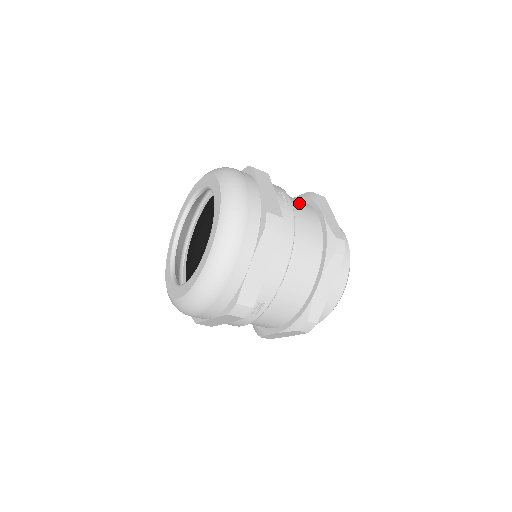
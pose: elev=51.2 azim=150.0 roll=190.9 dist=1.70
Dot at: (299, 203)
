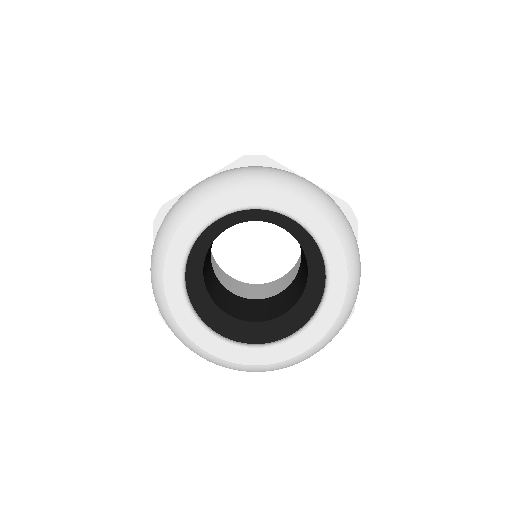
Dot at: occluded
